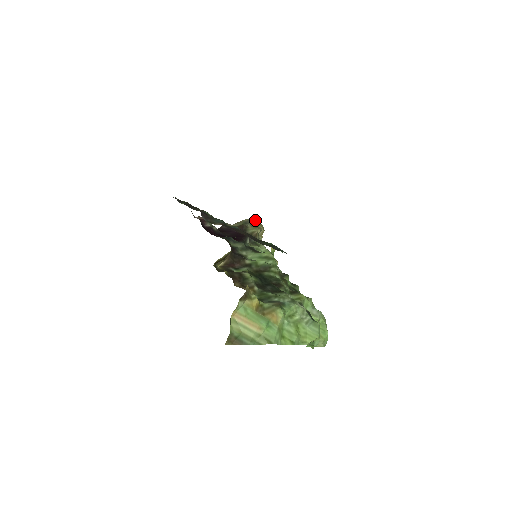
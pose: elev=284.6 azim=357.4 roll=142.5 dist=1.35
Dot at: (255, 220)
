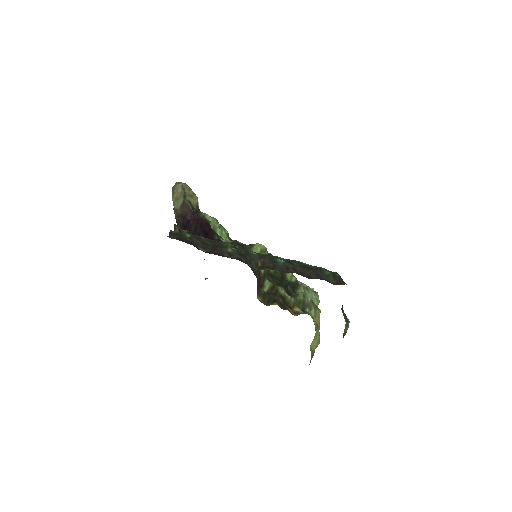
Dot at: (182, 184)
